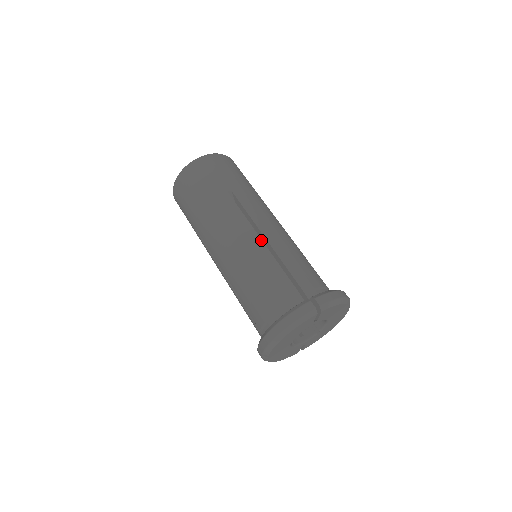
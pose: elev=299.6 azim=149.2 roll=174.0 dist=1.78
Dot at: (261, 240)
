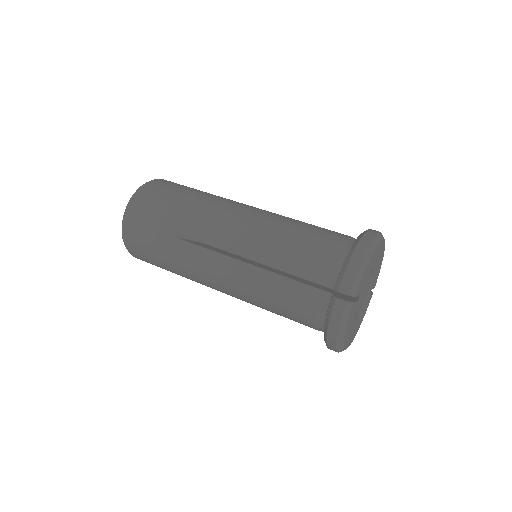
Dot at: (275, 213)
